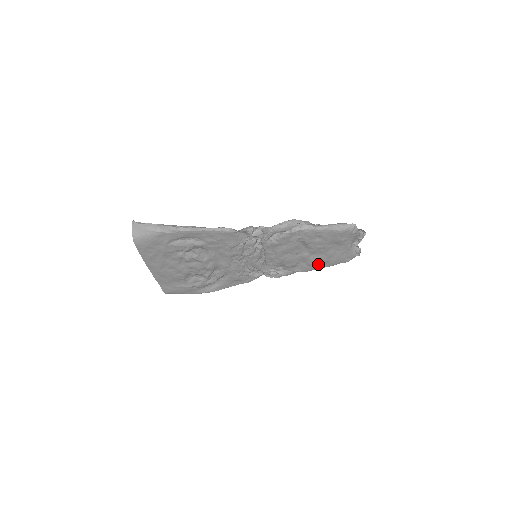
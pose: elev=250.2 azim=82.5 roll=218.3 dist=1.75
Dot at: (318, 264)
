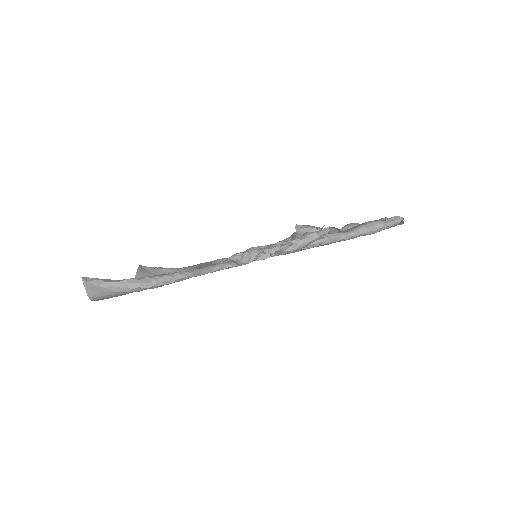
Dot at: occluded
